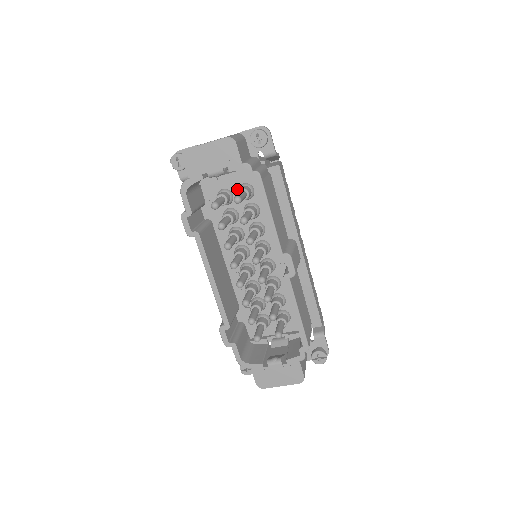
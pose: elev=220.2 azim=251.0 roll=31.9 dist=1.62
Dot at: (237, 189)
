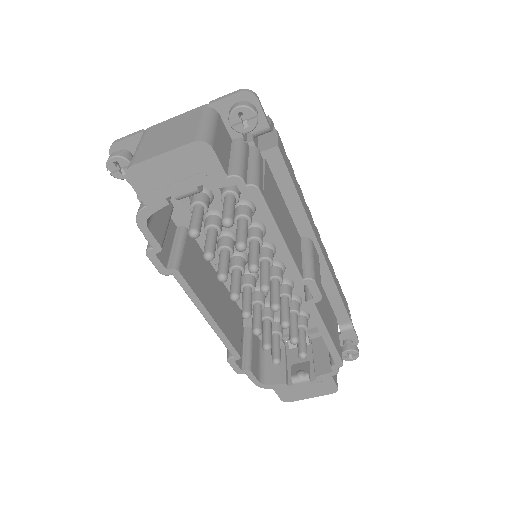
Dot at: occluded
